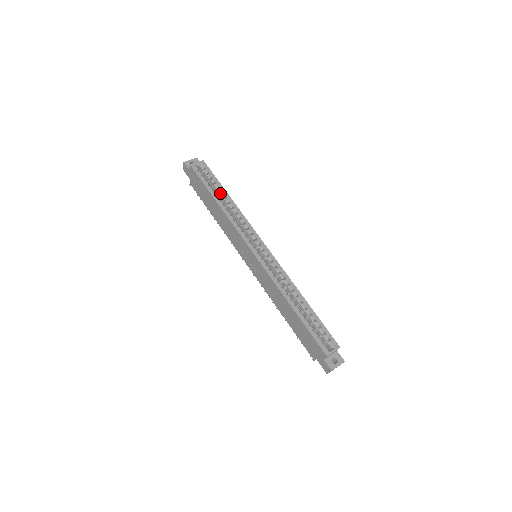
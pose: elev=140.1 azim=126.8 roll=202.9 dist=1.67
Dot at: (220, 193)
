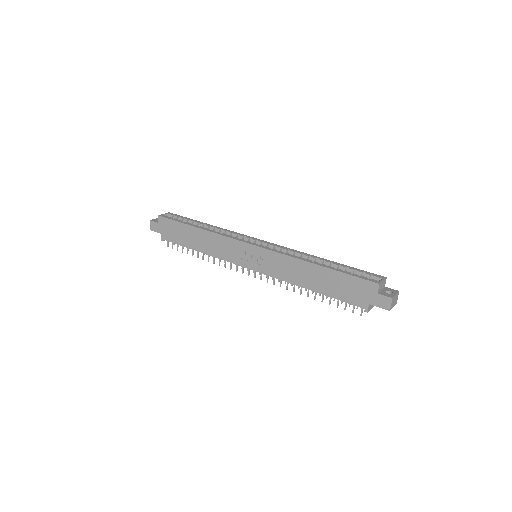
Dot at: (197, 225)
